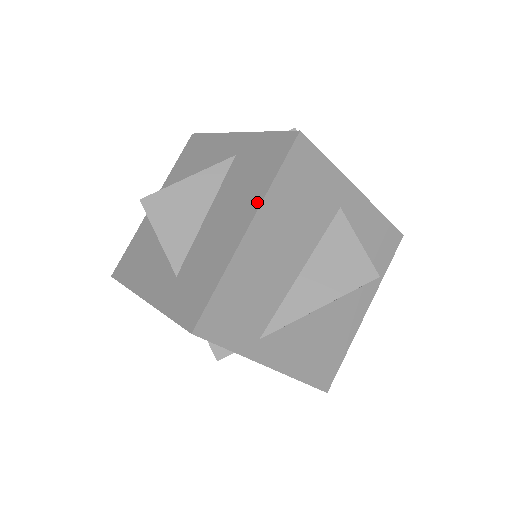
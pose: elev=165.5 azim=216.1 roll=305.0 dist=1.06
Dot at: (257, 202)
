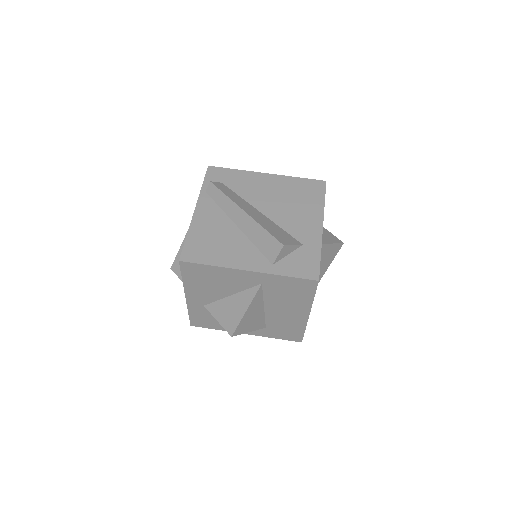
Dot at: (308, 307)
